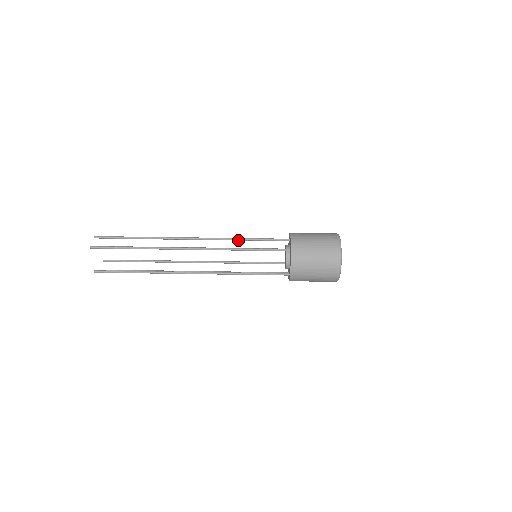
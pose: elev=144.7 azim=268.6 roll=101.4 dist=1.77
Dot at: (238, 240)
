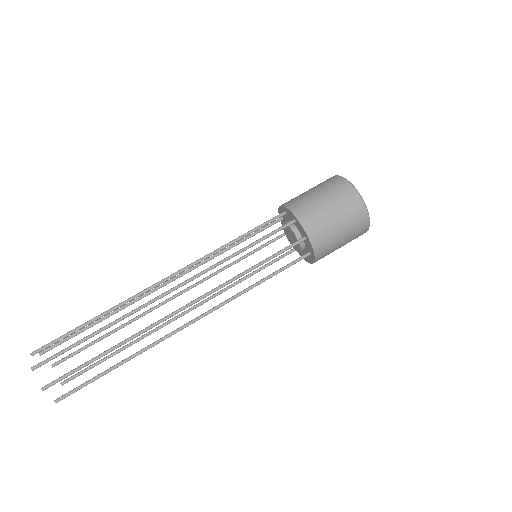
Dot at: (230, 258)
